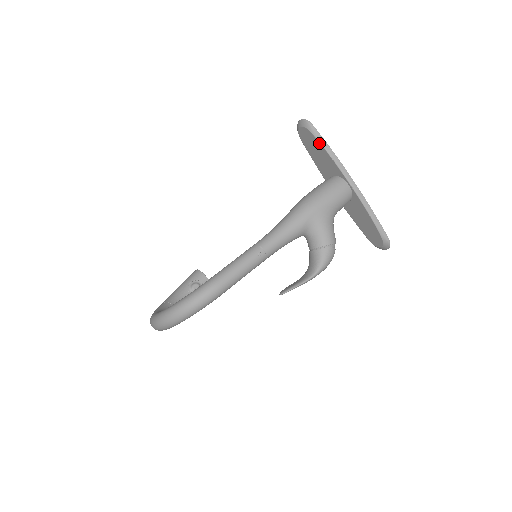
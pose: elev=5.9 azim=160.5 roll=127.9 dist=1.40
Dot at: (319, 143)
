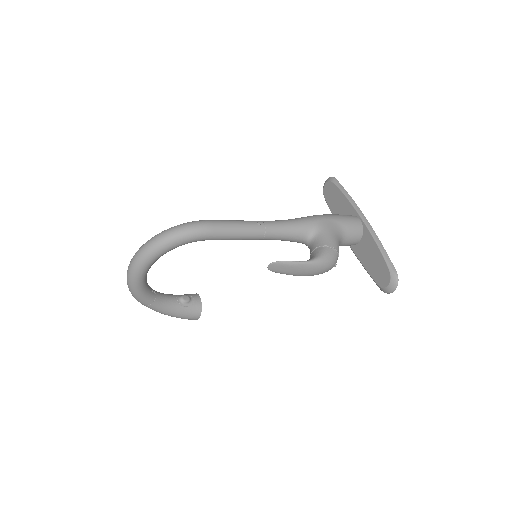
Dot at: (339, 189)
